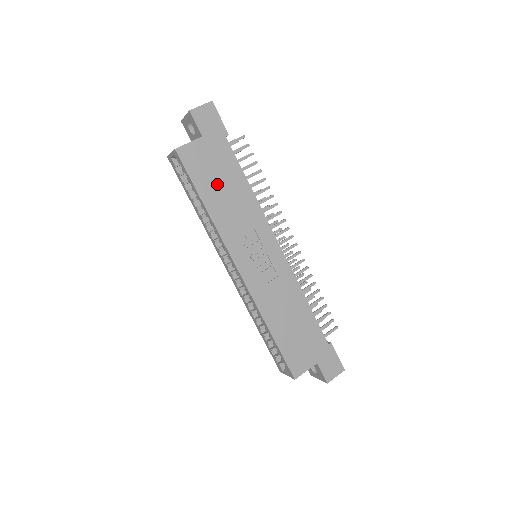
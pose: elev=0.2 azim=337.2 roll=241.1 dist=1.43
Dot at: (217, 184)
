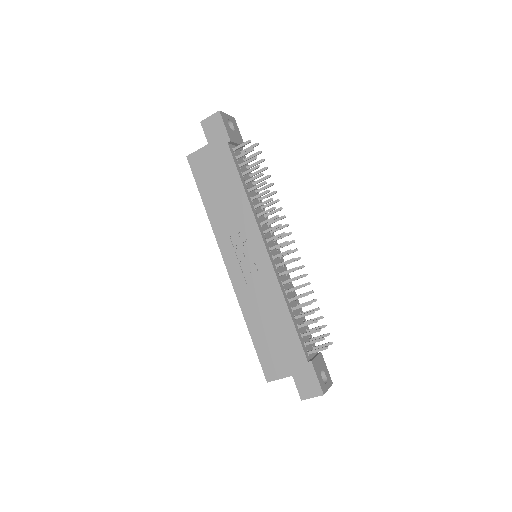
Dot at: (216, 187)
